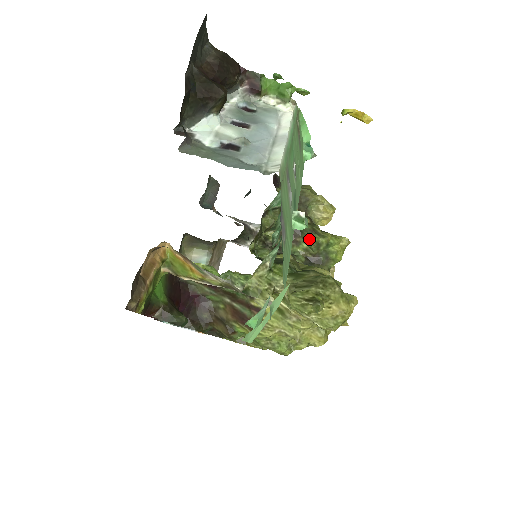
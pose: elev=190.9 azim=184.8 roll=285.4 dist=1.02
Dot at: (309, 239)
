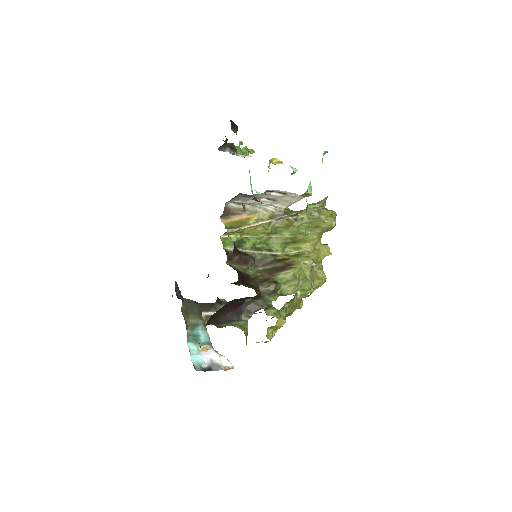
Dot at: occluded
